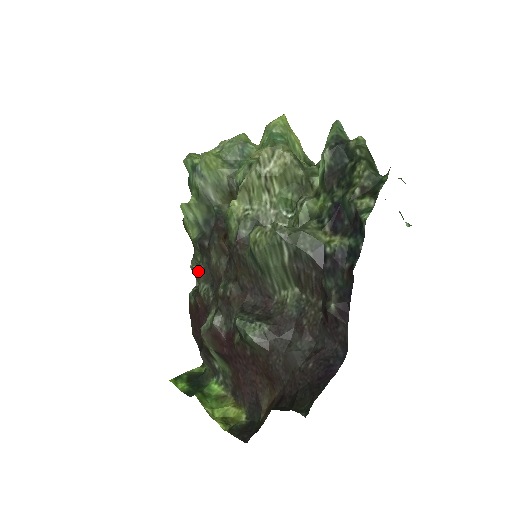
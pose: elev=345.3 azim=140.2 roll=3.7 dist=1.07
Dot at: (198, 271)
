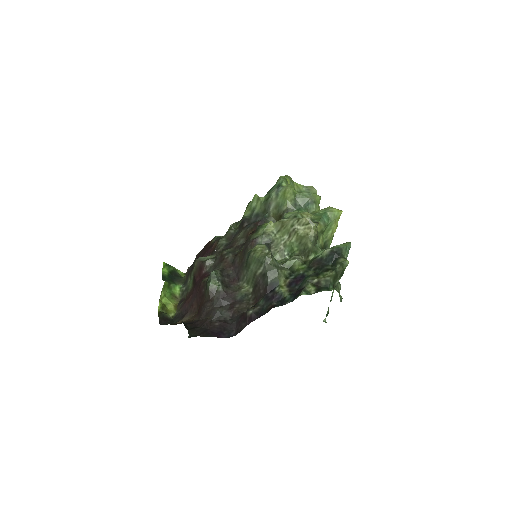
Dot at: (229, 231)
